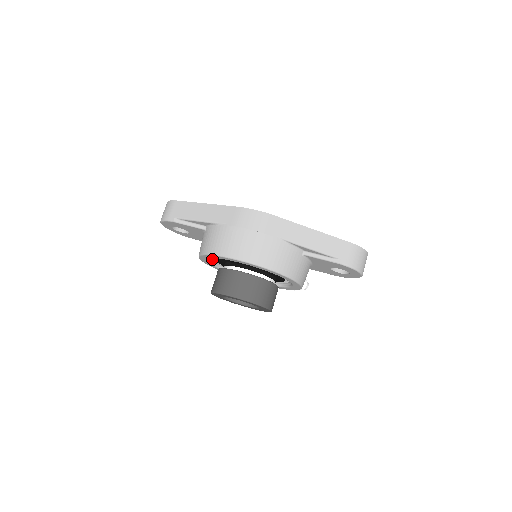
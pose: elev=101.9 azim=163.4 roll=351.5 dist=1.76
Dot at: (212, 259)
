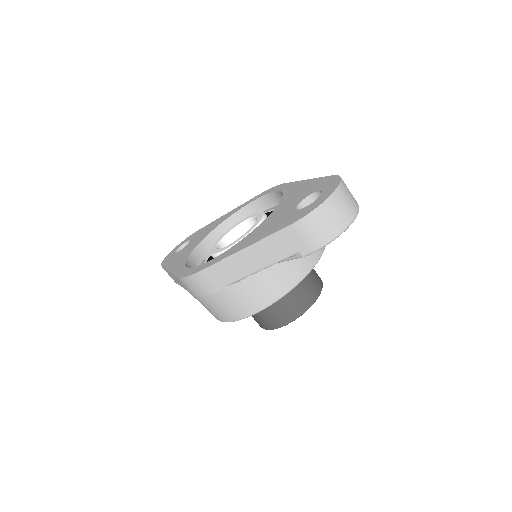
Dot at: occluded
